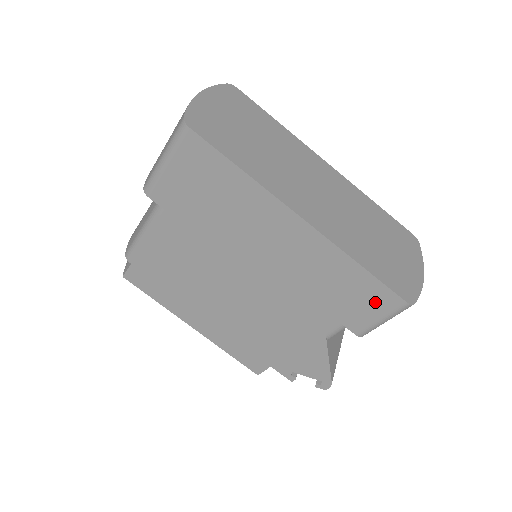
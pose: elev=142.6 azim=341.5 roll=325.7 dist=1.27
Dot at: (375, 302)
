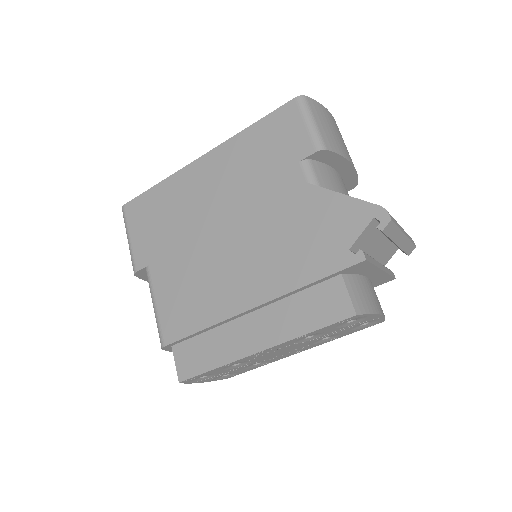
Dot at: (286, 124)
